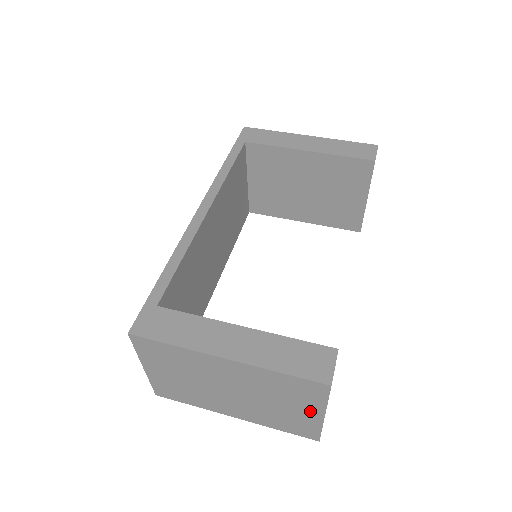
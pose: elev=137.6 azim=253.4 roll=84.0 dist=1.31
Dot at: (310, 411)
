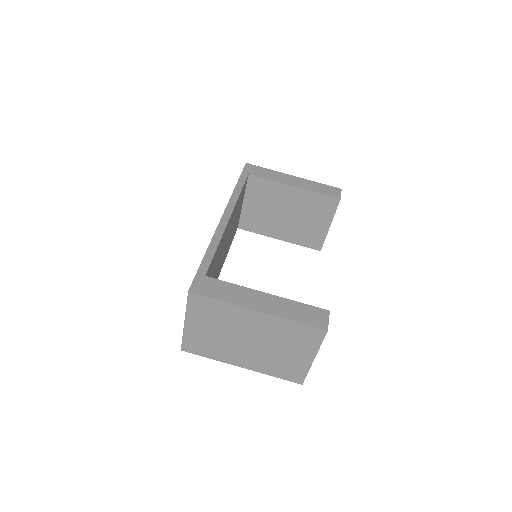
Dot at: (305, 355)
